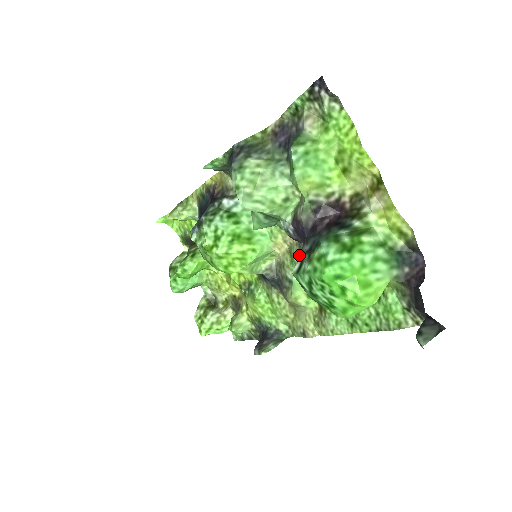
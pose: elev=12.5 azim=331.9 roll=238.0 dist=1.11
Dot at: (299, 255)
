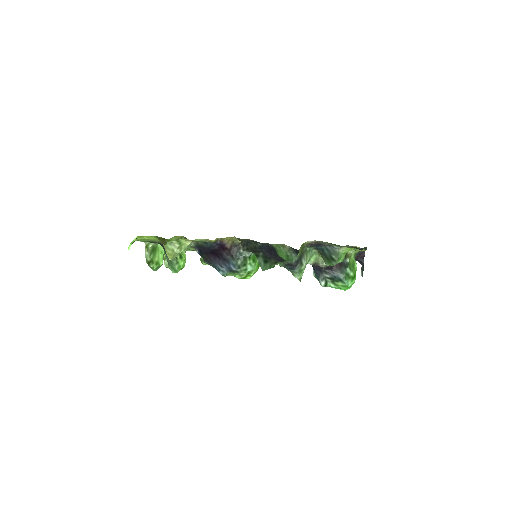
Dot at: (322, 278)
